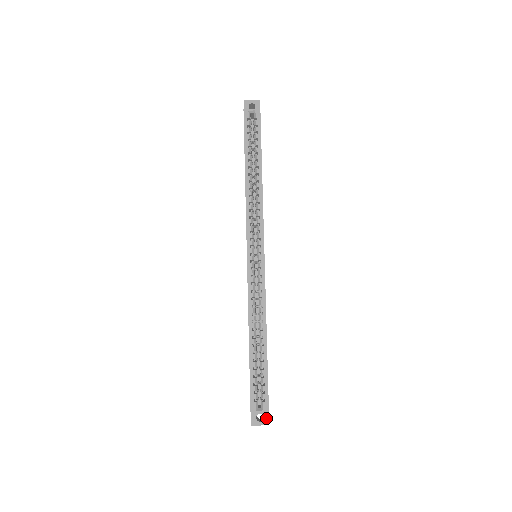
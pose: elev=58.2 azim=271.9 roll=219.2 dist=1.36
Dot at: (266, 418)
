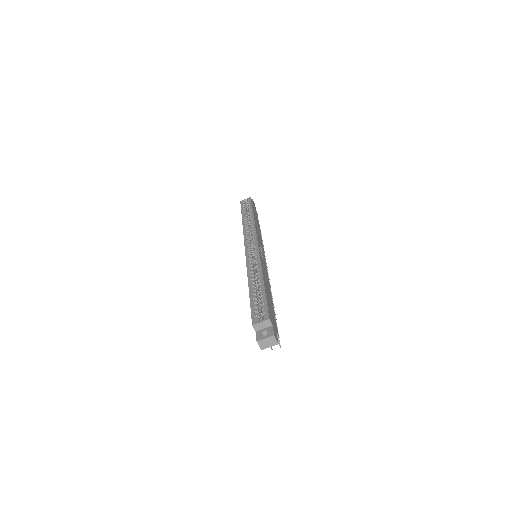
Dot at: (270, 331)
